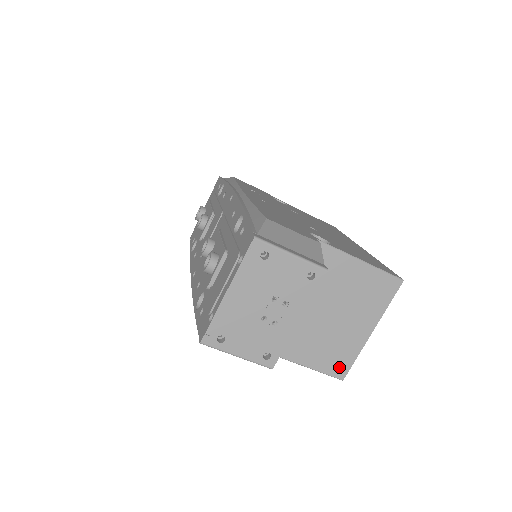
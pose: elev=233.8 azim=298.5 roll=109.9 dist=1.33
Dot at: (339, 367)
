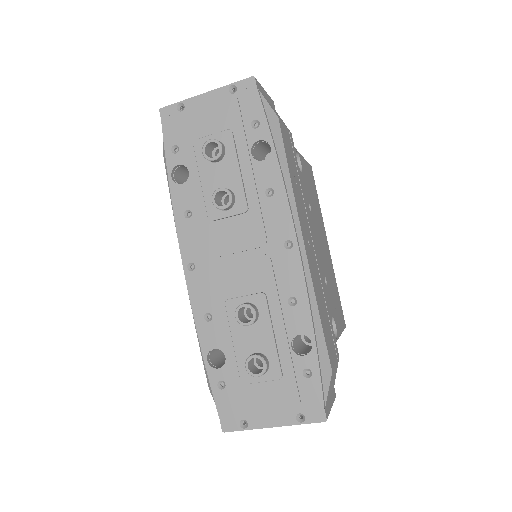
Dot at: occluded
